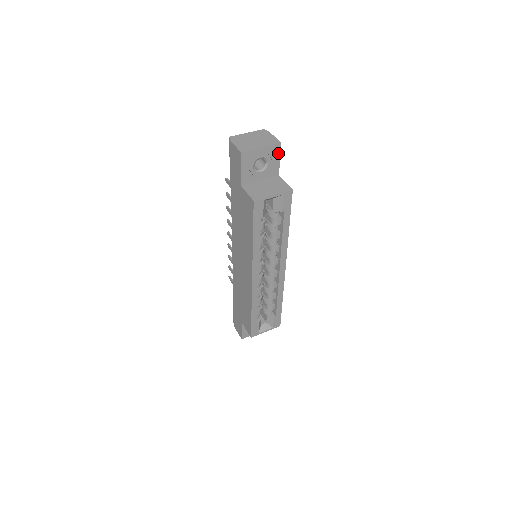
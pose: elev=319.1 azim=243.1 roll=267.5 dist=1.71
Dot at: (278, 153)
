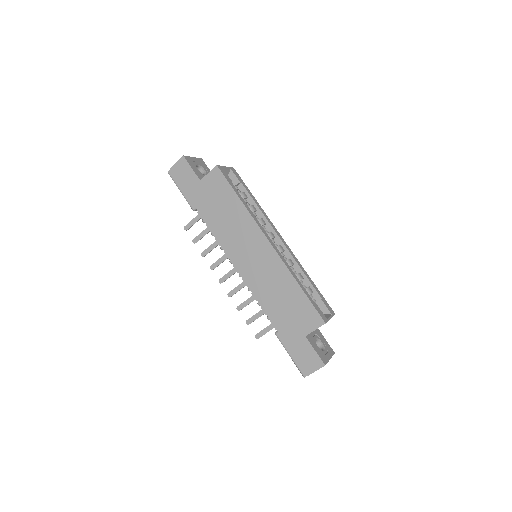
Dot at: (205, 166)
